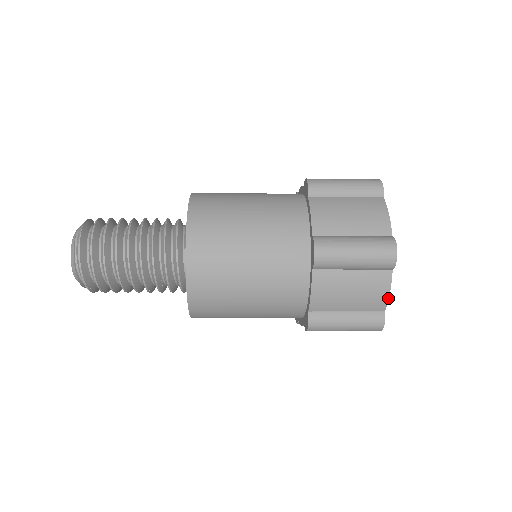
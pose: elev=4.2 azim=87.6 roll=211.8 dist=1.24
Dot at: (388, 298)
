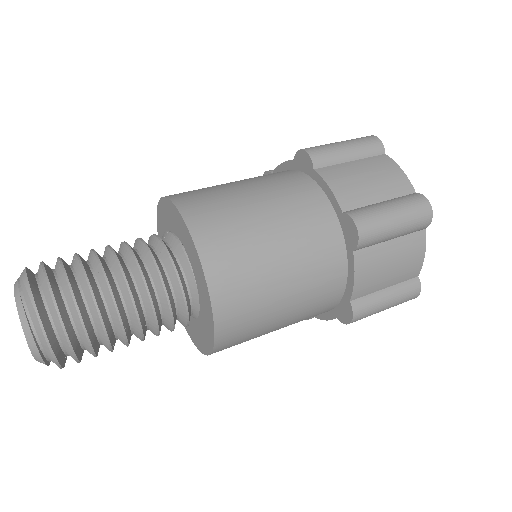
Dot at: (423, 261)
